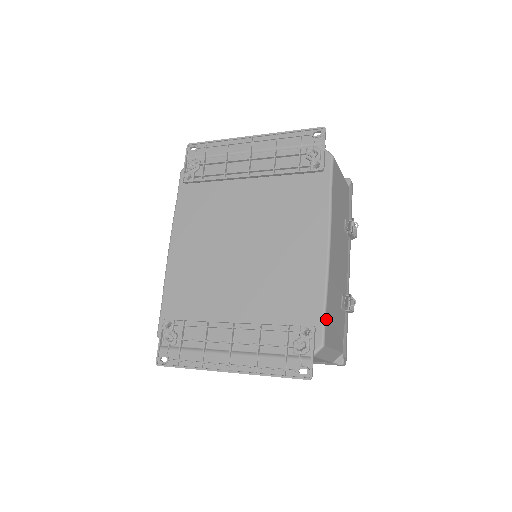
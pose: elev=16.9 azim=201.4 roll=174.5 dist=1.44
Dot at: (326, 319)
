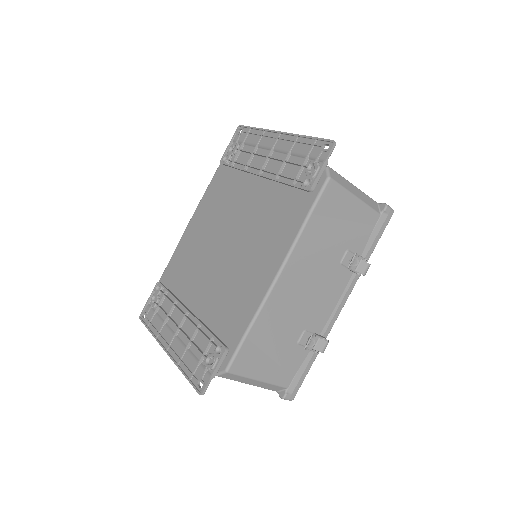
Dot at: (242, 348)
